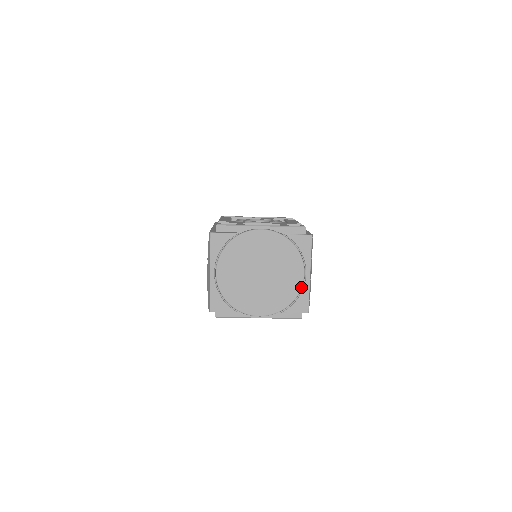
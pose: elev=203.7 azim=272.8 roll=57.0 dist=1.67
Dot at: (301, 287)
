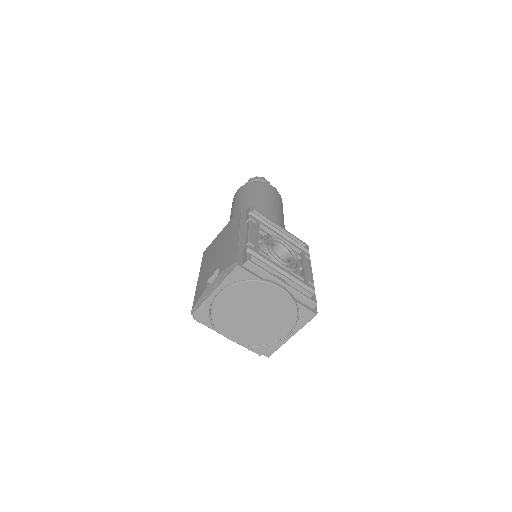
Dot at: (278, 340)
